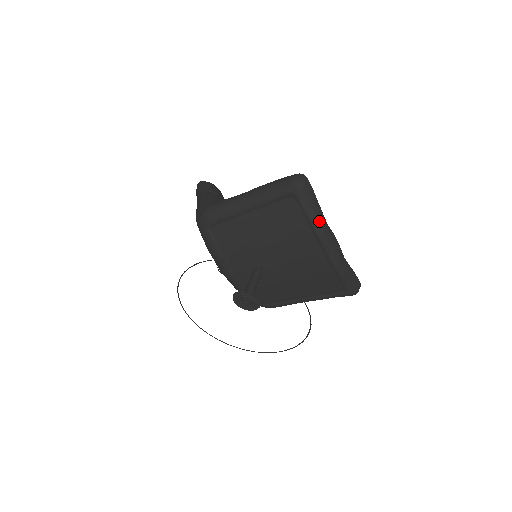
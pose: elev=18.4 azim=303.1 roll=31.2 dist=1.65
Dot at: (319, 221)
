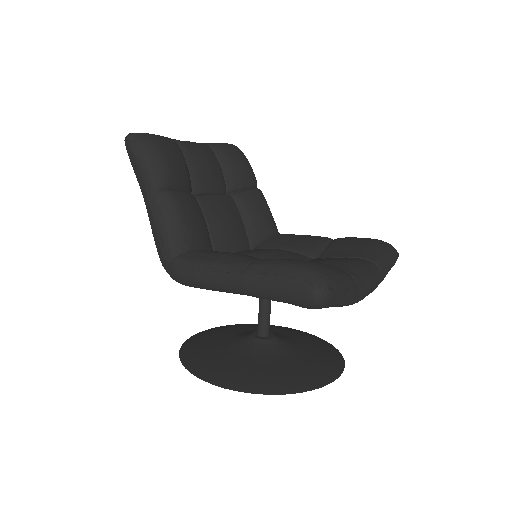
Dot at: (350, 301)
